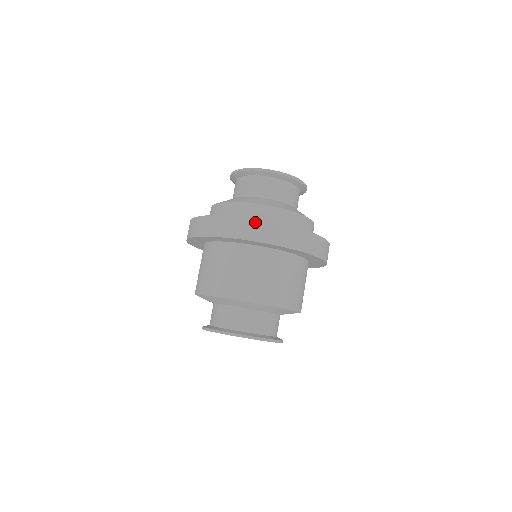
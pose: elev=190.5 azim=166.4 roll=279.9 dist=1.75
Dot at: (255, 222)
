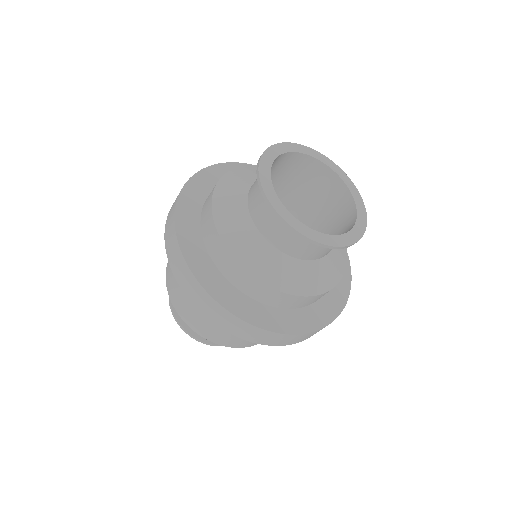
Dot at: (177, 247)
